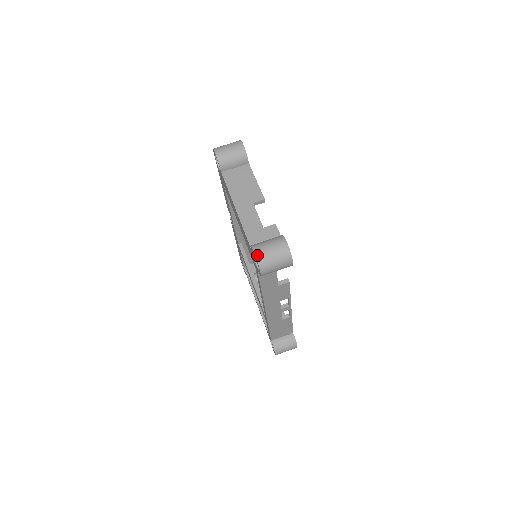
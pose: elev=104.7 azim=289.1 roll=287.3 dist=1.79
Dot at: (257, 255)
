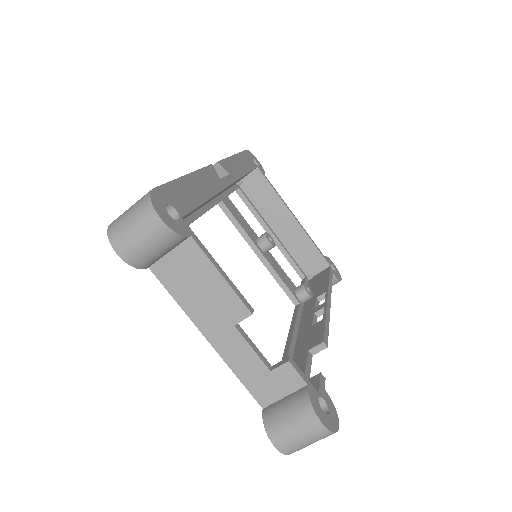
Dot at: (281, 450)
